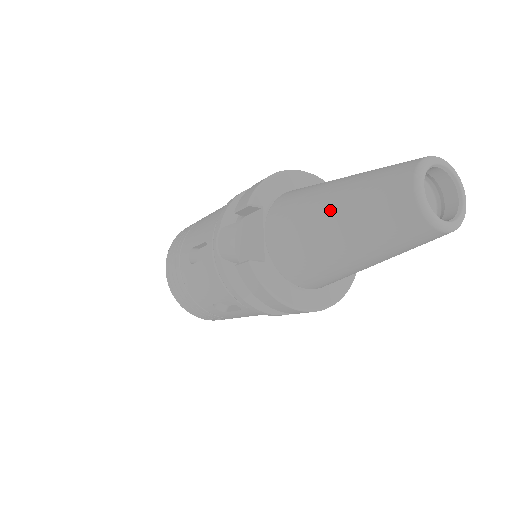
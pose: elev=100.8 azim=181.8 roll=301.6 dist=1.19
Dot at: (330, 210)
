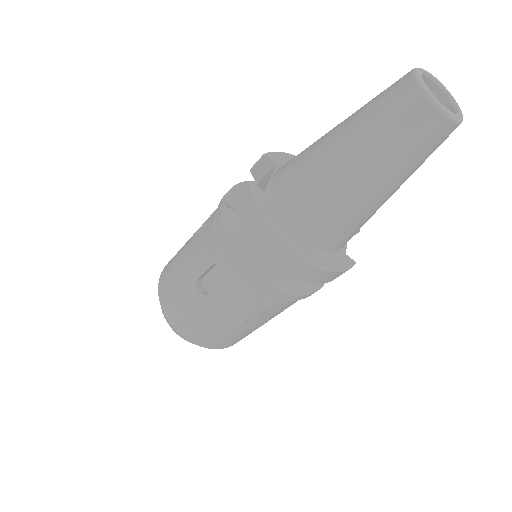
Dot at: (337, 127)
